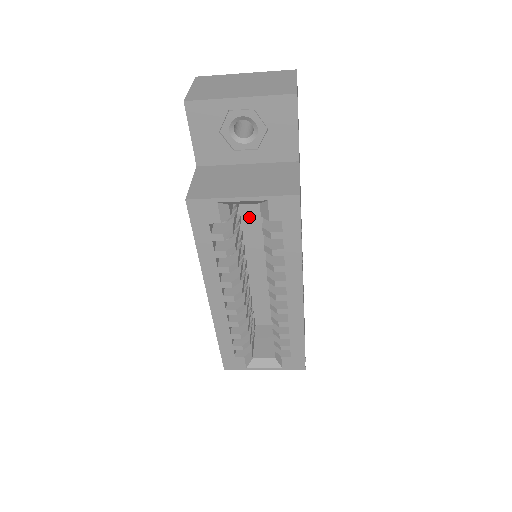
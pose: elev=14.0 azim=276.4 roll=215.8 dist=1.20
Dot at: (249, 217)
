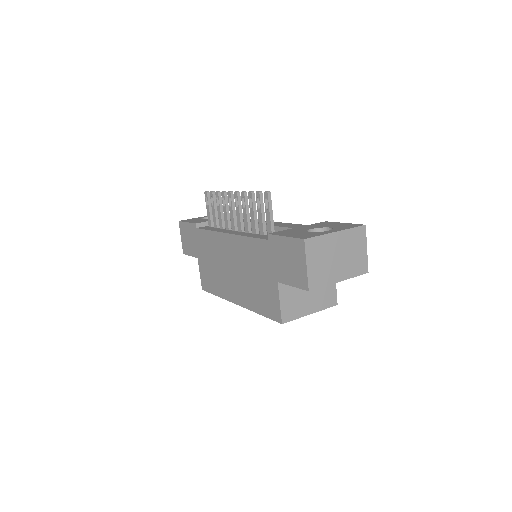
Dot at: occluded
